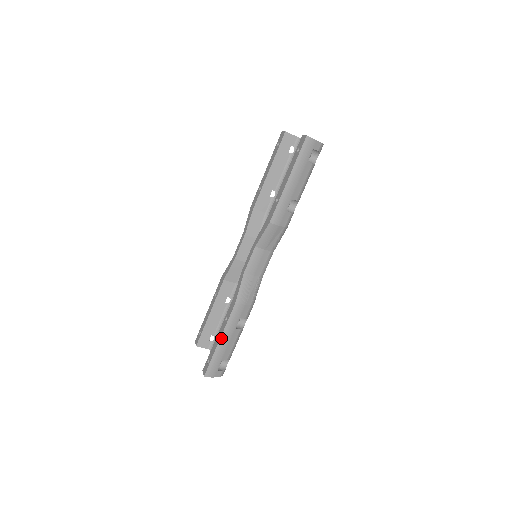
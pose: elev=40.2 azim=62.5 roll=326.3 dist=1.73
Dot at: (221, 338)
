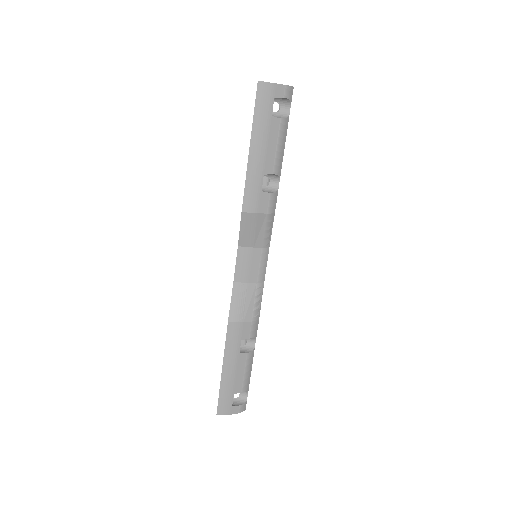
Dot at: (223, 367)
